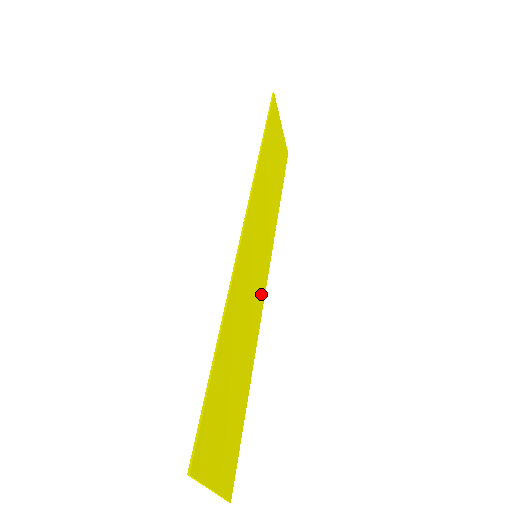
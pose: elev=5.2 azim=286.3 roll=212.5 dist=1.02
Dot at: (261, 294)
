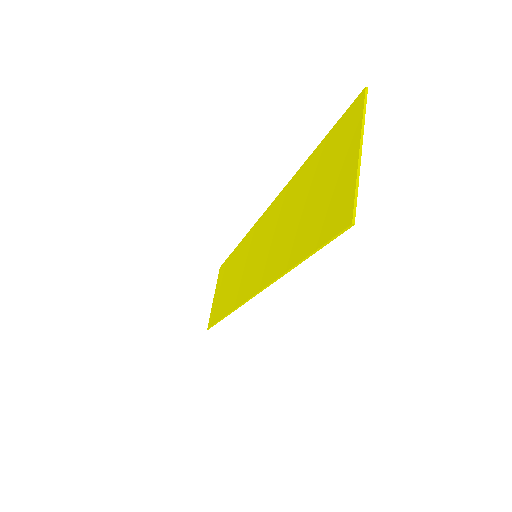
Dot at: (257, 283)
